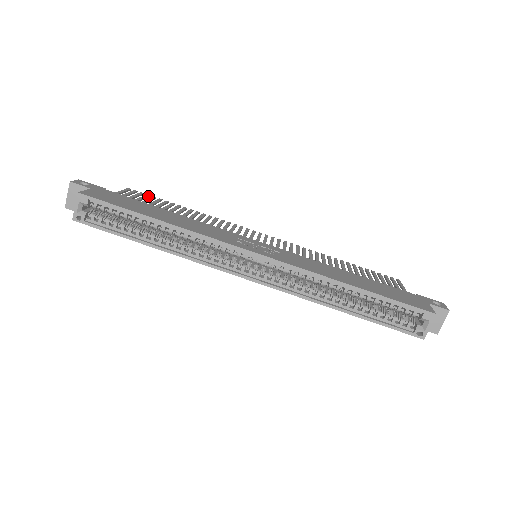
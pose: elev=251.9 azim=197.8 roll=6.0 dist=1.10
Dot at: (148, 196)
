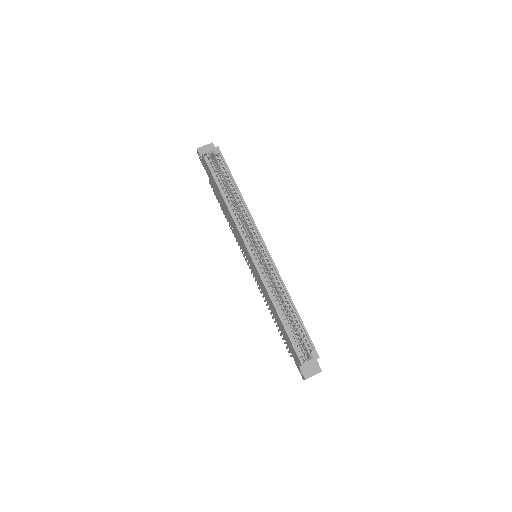
Dot at: occluded
